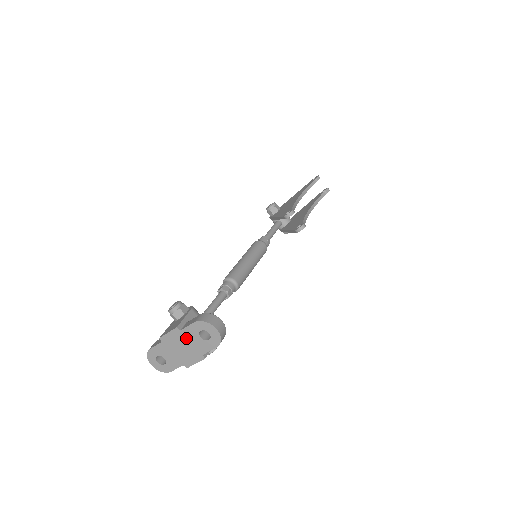
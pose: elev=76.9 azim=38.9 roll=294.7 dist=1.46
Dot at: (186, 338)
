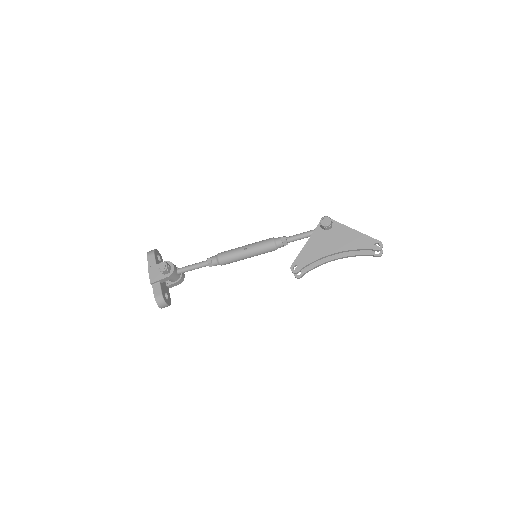
Dot at: occluded
